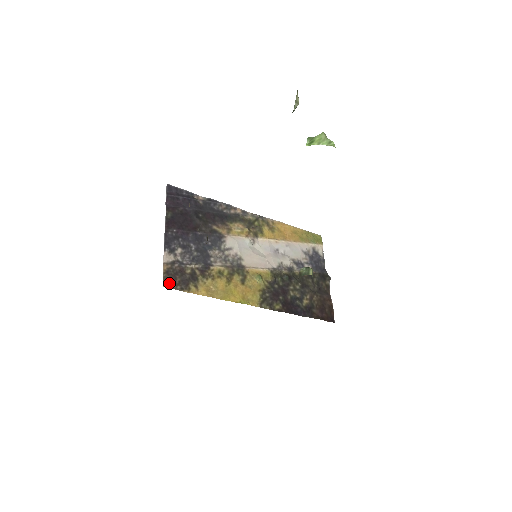
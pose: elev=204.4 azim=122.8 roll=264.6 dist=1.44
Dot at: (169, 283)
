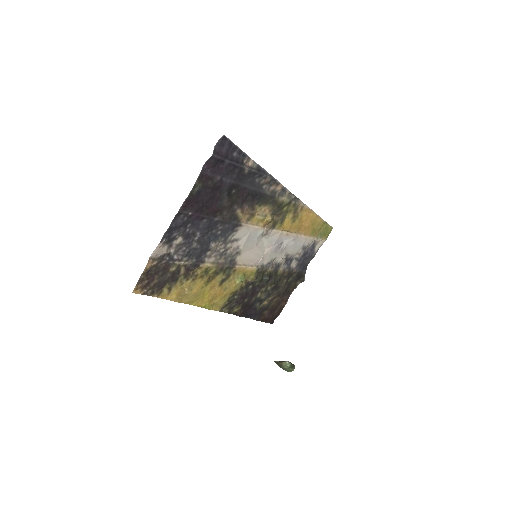
Dot at: (142, 287)
